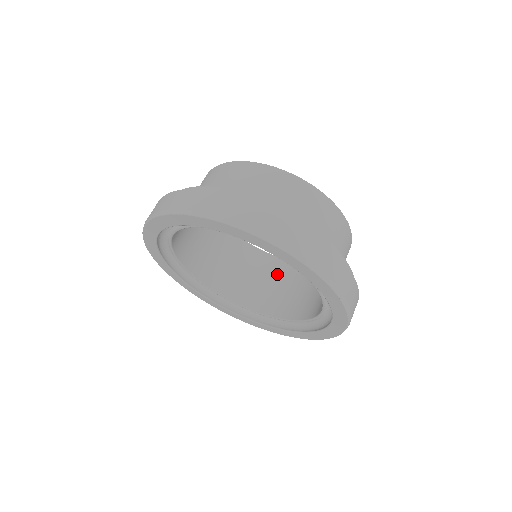
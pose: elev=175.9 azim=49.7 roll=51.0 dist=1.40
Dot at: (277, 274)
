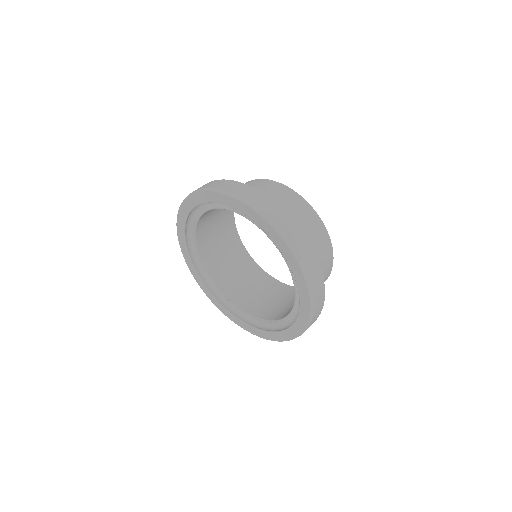
Dot at: occluded
